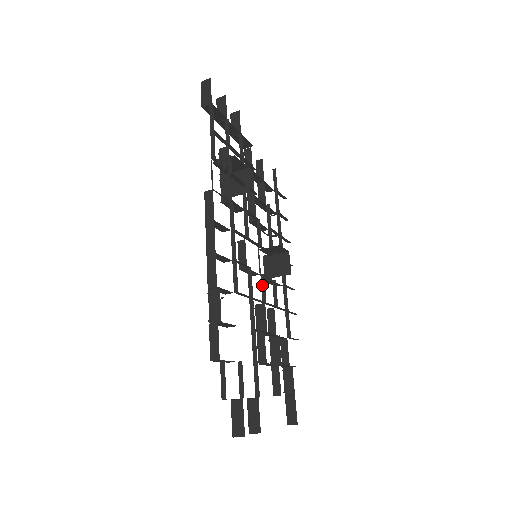
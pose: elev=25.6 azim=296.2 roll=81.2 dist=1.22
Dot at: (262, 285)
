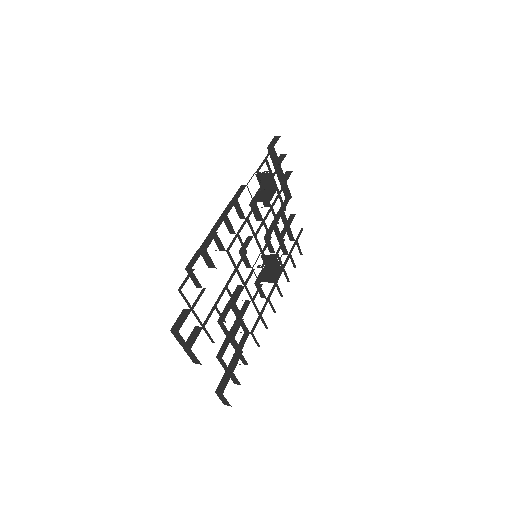
Dot at: (250, 274)
